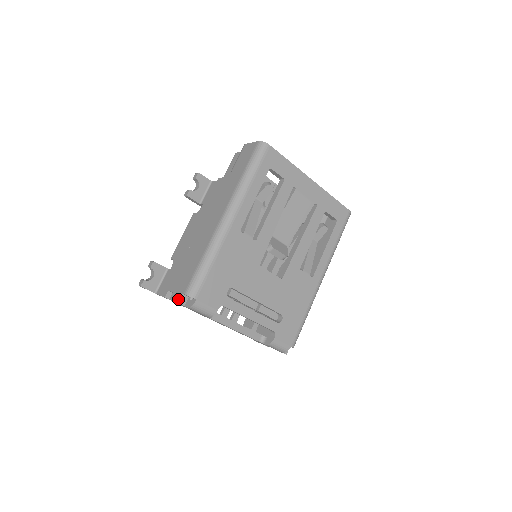
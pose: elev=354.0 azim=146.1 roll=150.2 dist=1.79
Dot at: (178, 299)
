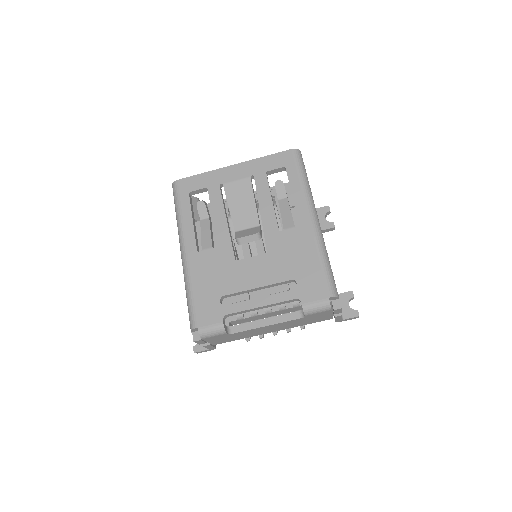
Dot at: (193, 339)
